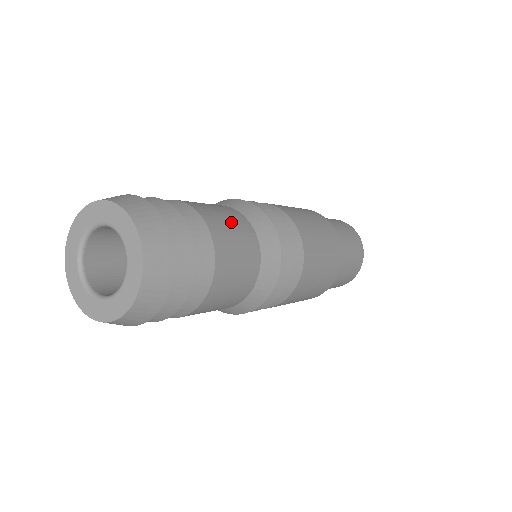
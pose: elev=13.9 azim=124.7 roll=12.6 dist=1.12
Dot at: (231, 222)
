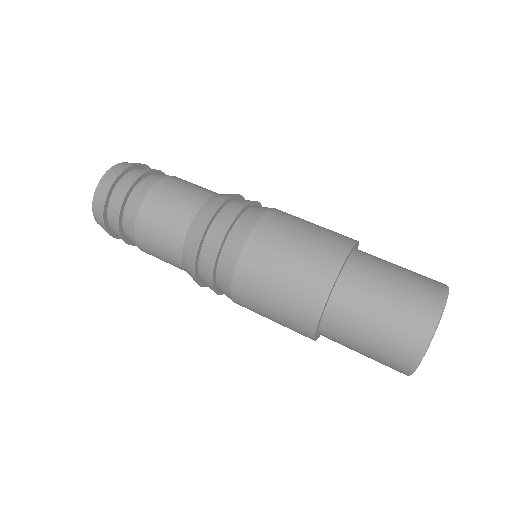
Dot at: occluded
